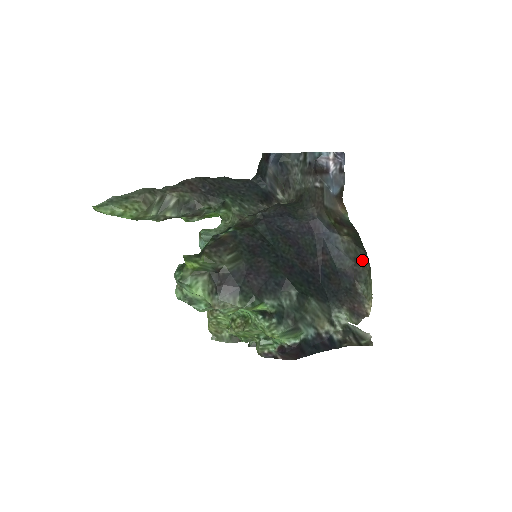
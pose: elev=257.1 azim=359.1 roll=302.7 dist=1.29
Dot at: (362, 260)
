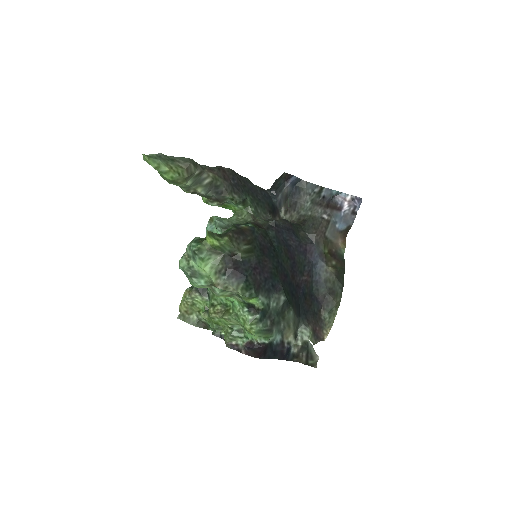
Dot at: (336, 292)
